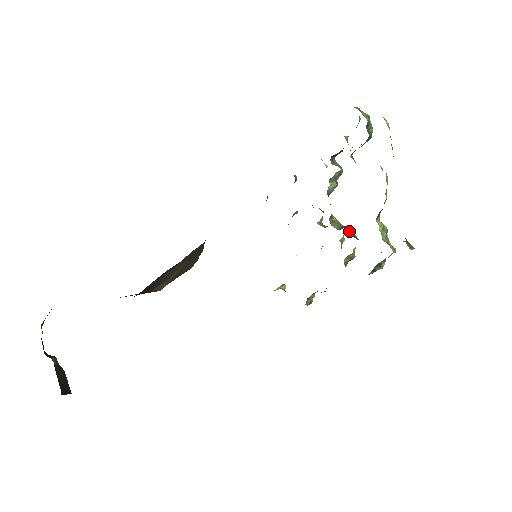
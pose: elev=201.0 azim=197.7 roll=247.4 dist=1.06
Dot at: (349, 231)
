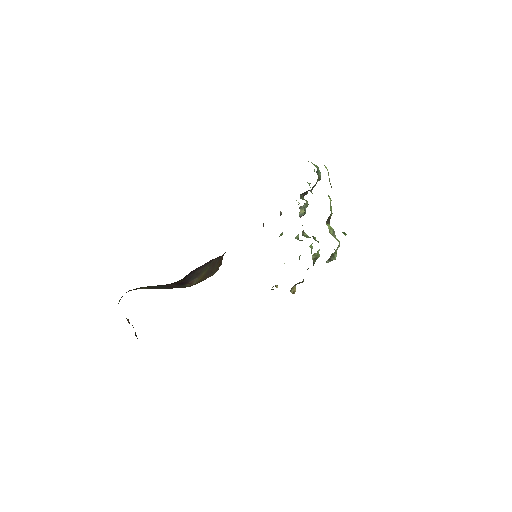
Dot at: (314, 239)
